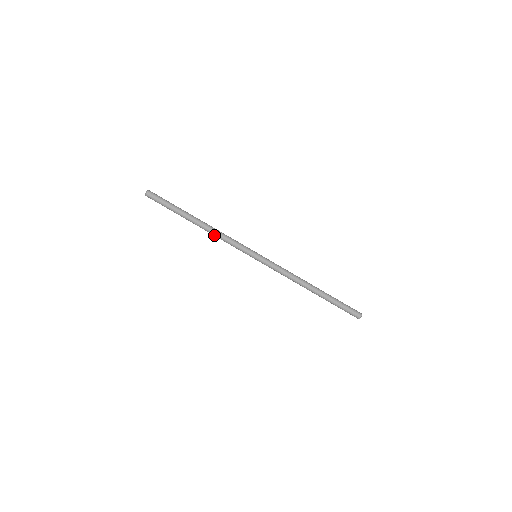
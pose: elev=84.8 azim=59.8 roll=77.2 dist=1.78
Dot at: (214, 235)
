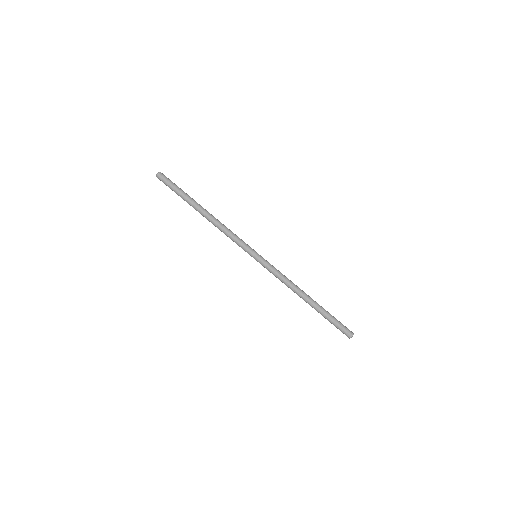
Dot at: occluded
